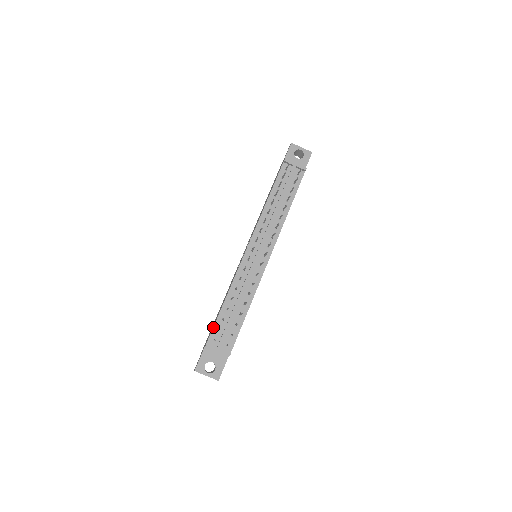
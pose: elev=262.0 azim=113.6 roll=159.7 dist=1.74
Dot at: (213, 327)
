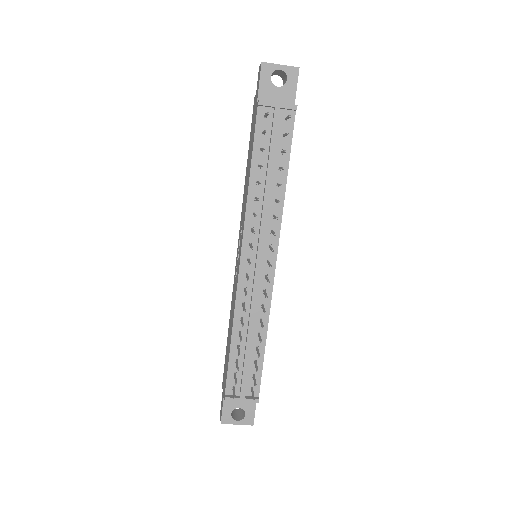
Dot at: (227, 374)
